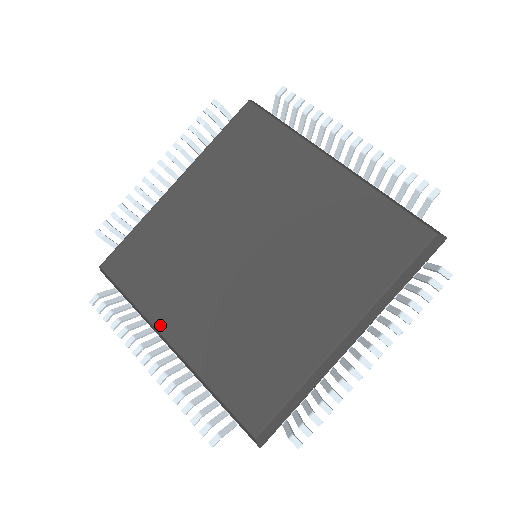
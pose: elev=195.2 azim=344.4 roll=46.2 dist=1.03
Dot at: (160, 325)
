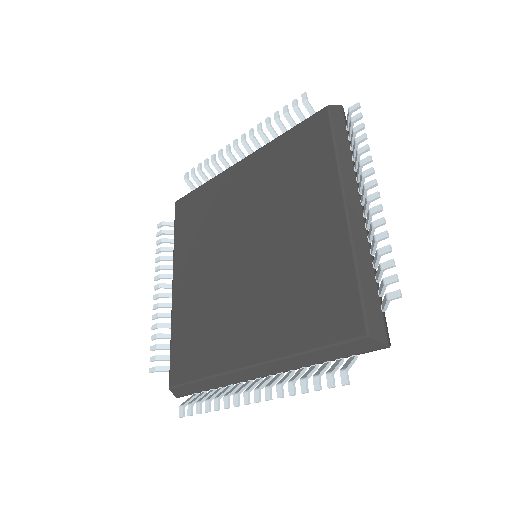
Dot at: (175, 268)
